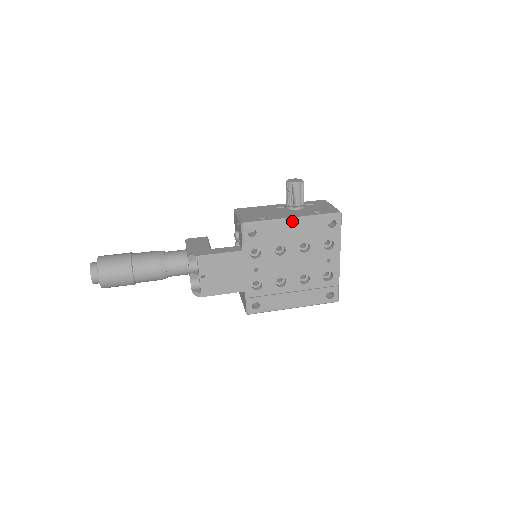
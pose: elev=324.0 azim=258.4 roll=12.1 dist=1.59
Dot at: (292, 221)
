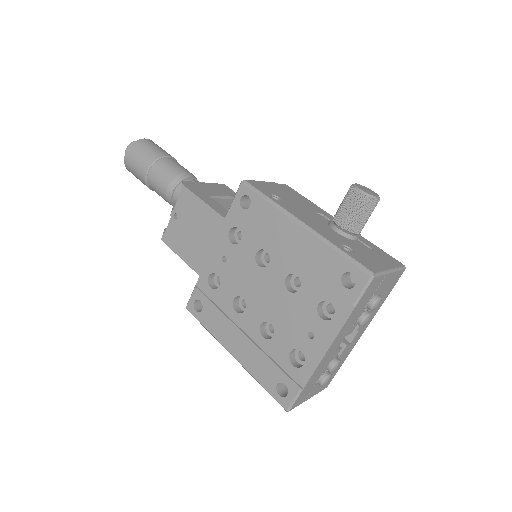
Dot at: (298, 226)
